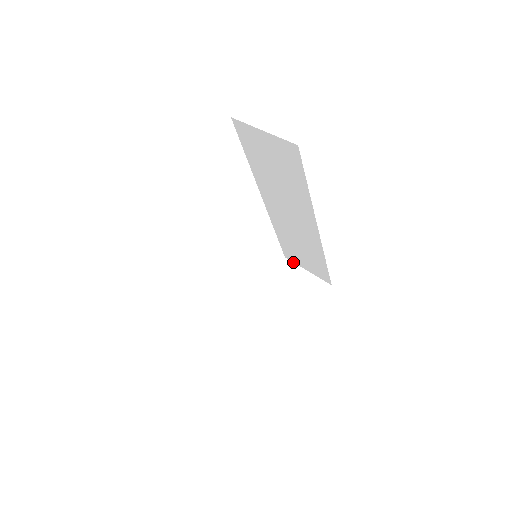
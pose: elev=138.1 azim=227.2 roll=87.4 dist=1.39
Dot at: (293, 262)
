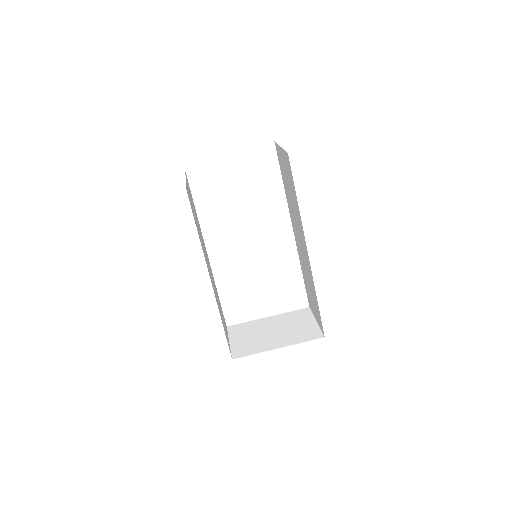
Dot at: (312, 312)
